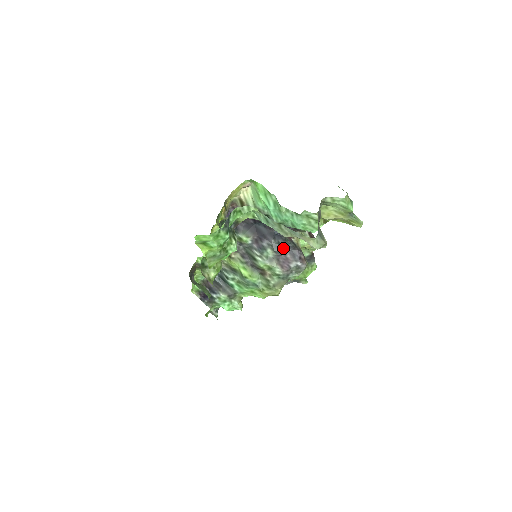
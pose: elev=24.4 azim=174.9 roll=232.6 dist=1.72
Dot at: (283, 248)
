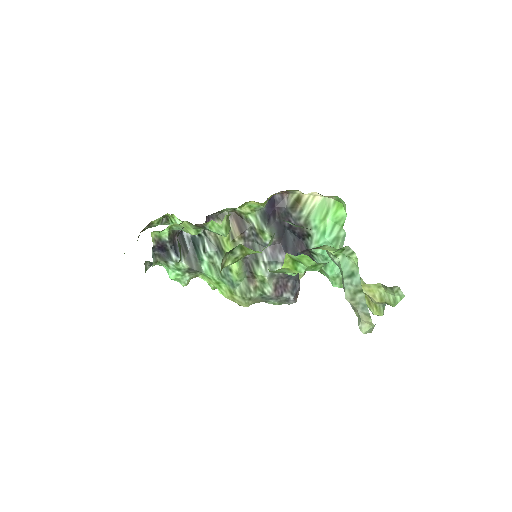
Dot at: occluded
